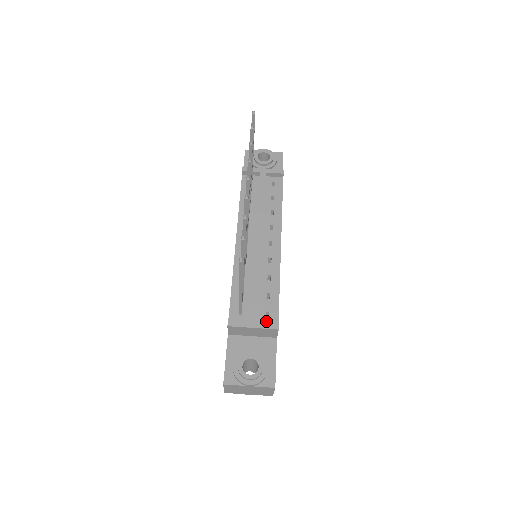
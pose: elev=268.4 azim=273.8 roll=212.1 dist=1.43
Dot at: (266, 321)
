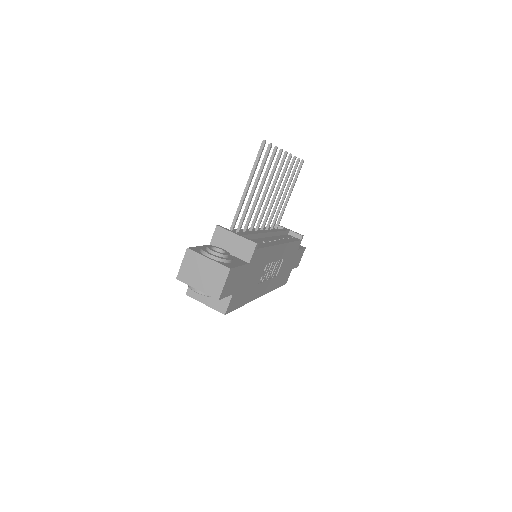
Dot at: occluded
